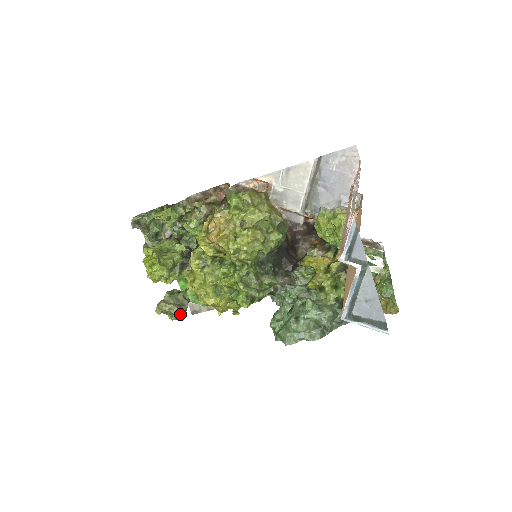
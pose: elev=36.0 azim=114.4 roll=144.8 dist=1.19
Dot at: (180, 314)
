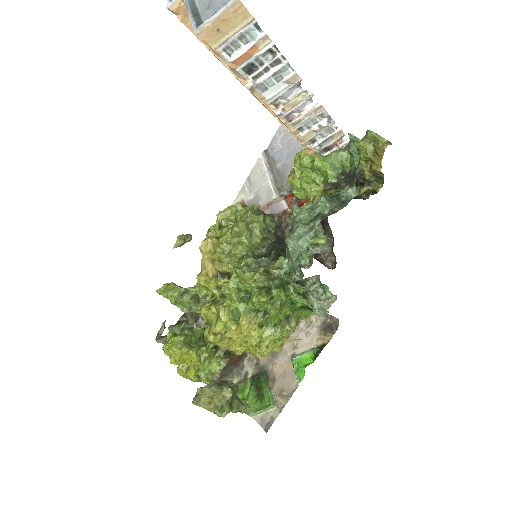
Dot at: (226, 399)
